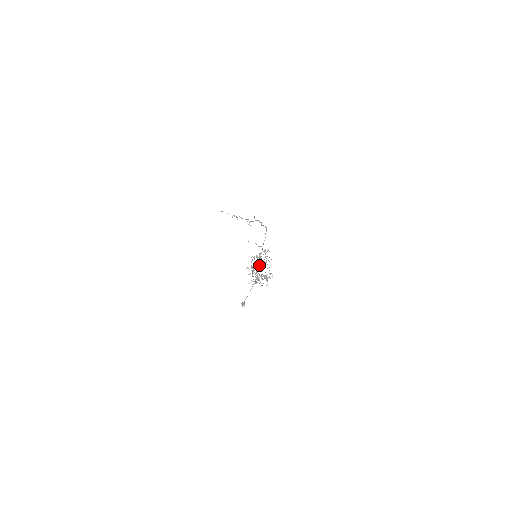
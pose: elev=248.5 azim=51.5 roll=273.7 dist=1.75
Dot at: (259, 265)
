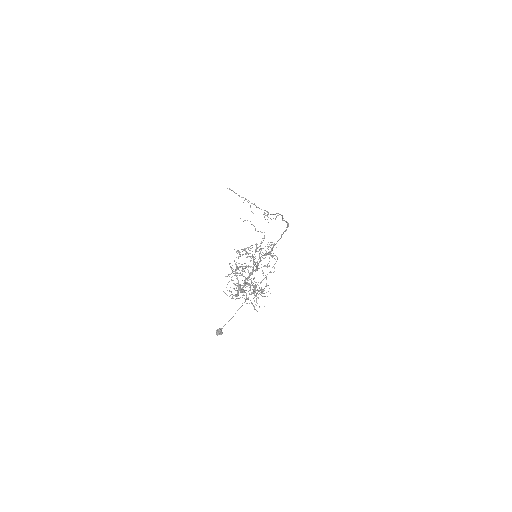
Dot at: (253, 268)
